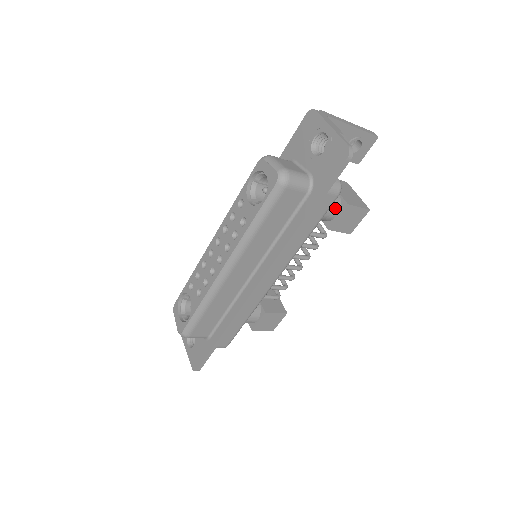
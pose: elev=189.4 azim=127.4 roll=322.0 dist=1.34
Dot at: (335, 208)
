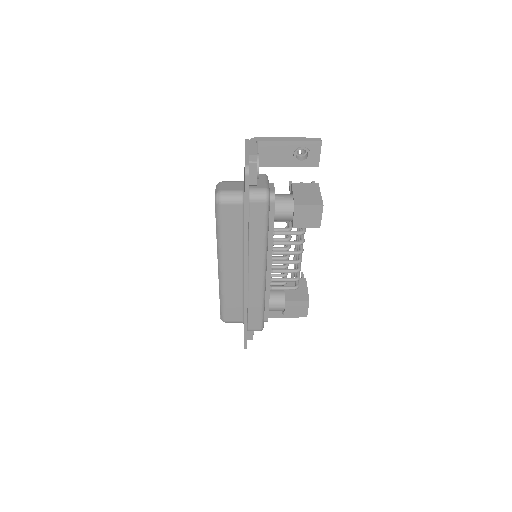
Dot at: (288, 210)
